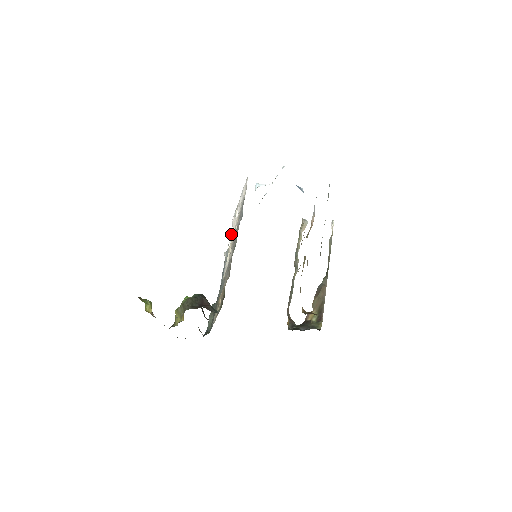
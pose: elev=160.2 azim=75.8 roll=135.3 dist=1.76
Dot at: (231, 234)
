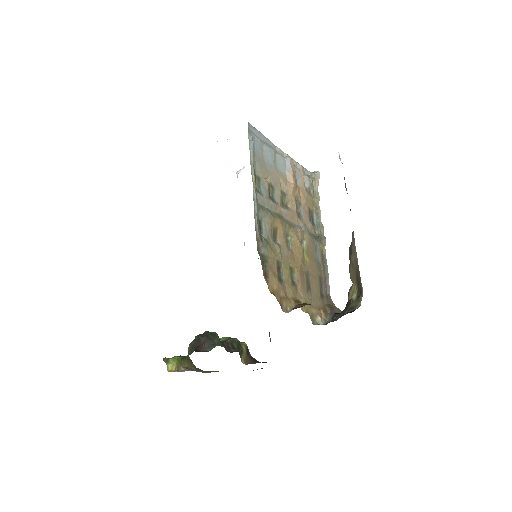
Dot at: occluded
